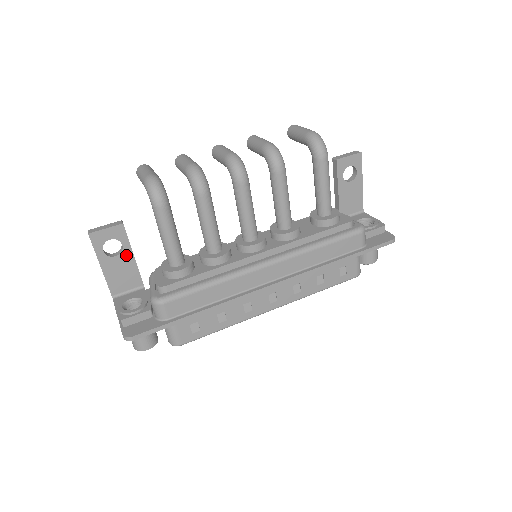
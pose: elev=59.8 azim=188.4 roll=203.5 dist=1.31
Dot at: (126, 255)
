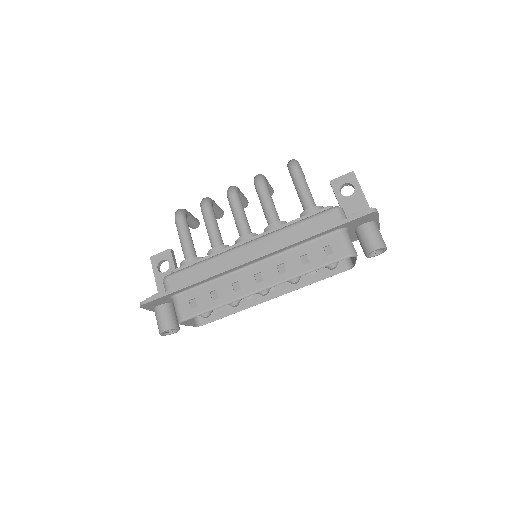
Dot at: occluded
